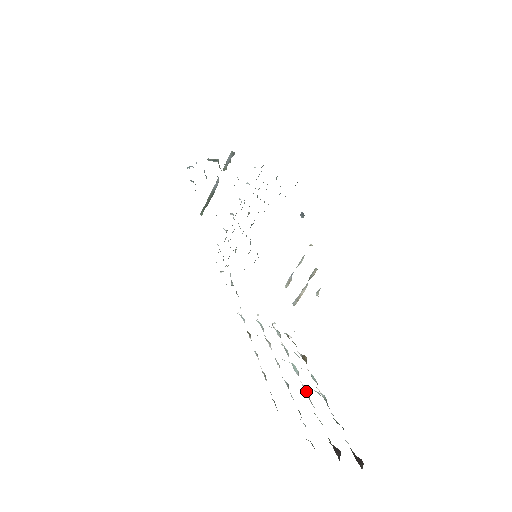
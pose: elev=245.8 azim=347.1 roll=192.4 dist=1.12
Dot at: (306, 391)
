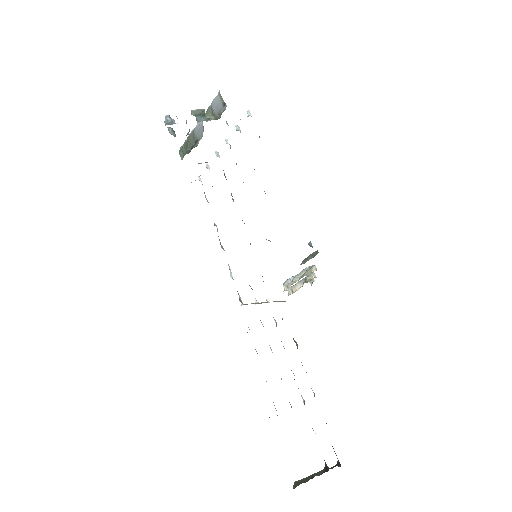
Dot at: (301, 396)
